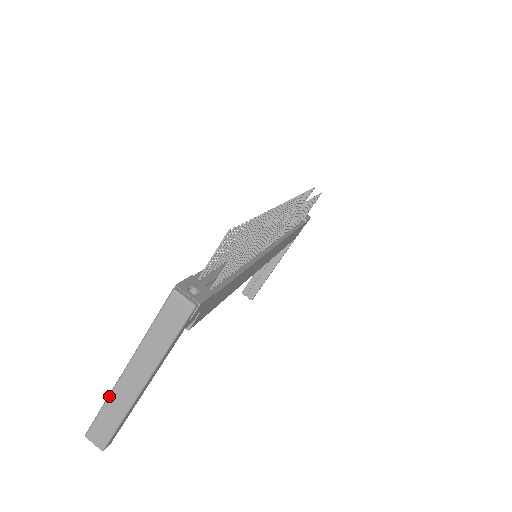
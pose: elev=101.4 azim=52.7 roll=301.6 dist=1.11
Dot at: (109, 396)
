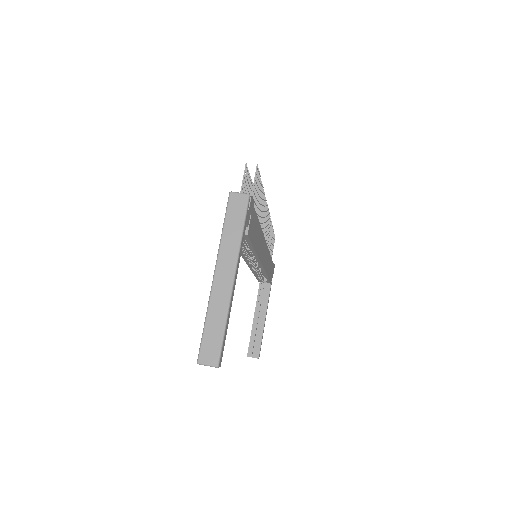
Dot at: (208, 306)
